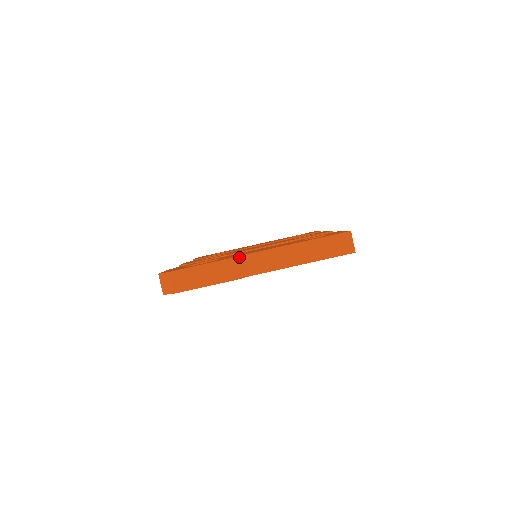
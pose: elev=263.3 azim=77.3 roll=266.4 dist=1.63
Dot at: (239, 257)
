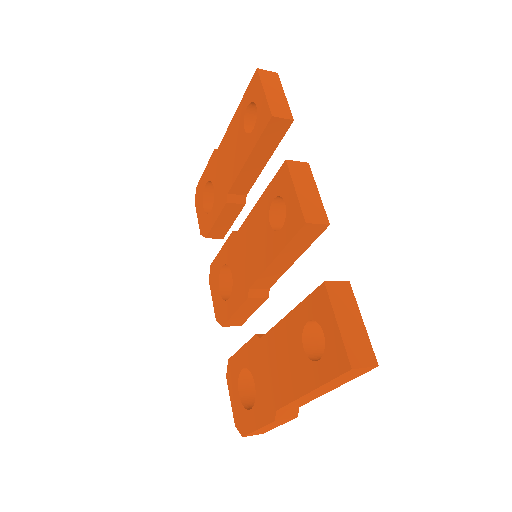
Dot at: (276, 418)
